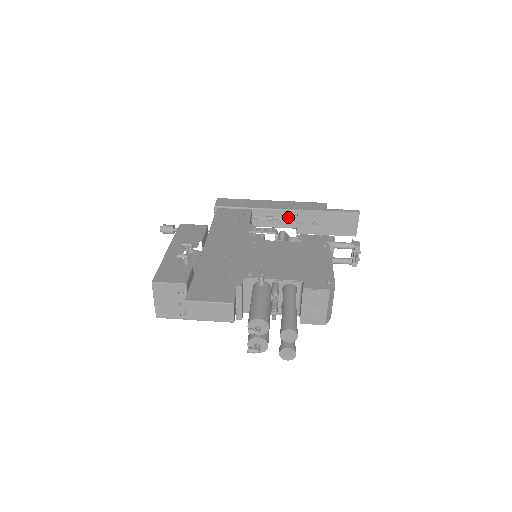
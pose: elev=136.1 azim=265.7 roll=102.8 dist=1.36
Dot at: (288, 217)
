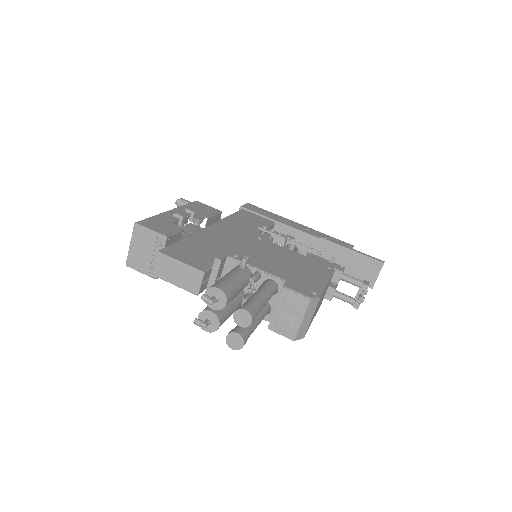
Dot at: (309, 243)
